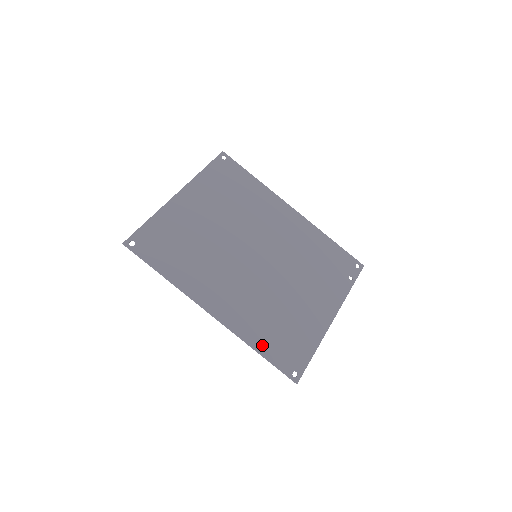
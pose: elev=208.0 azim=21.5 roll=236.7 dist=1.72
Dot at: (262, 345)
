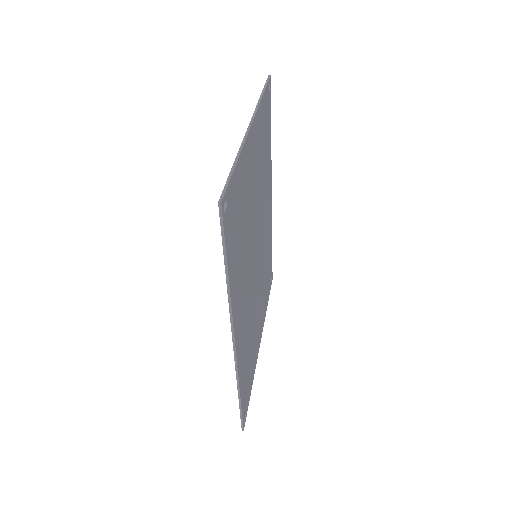
Dot at: (243, 386)
